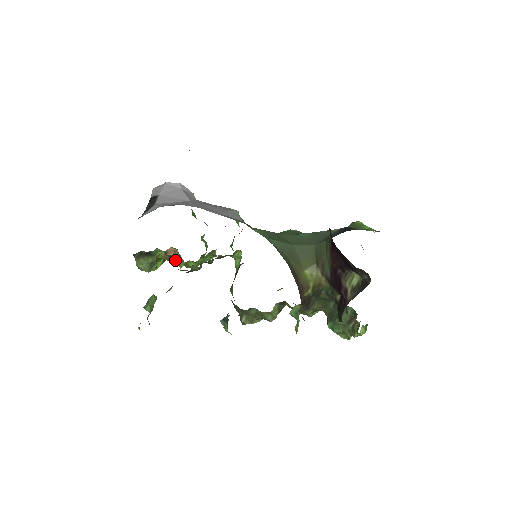
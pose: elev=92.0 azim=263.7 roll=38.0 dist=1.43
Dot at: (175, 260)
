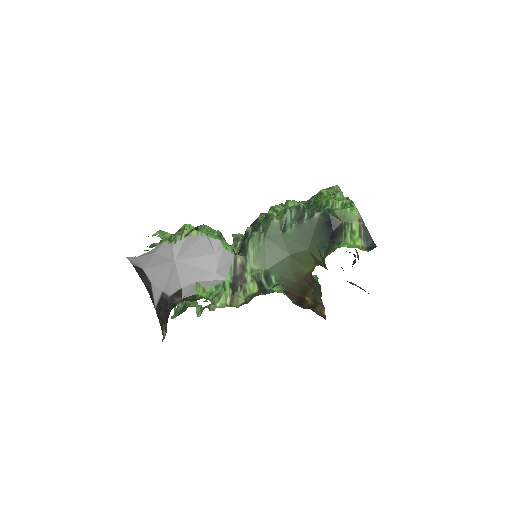
Dot at: occluded
